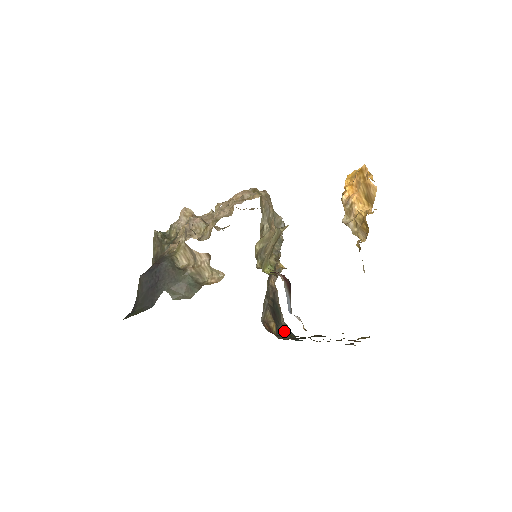
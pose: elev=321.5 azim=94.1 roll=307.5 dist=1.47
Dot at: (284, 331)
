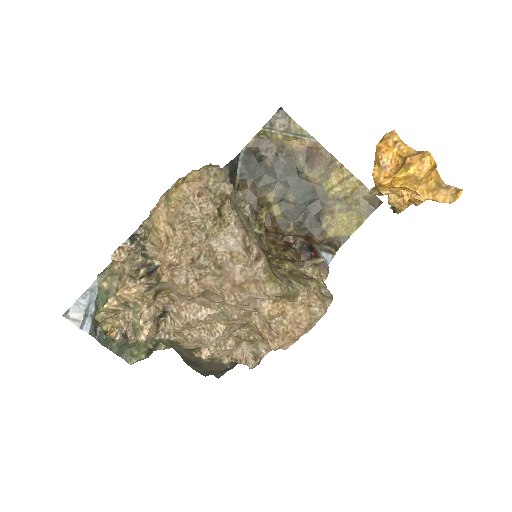
Dot at: (232, 180)
